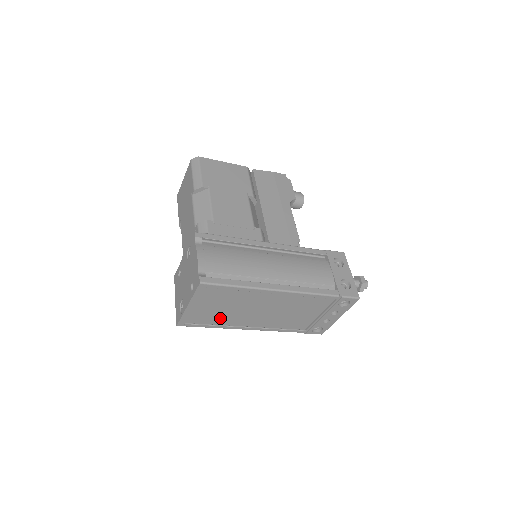
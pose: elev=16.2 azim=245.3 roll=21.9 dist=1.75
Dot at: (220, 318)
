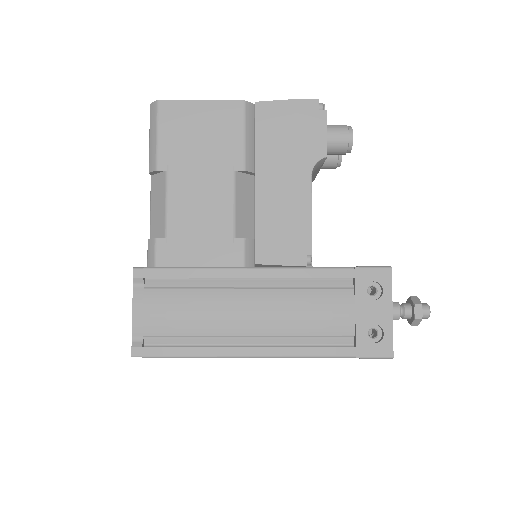
Dot at: occluded
